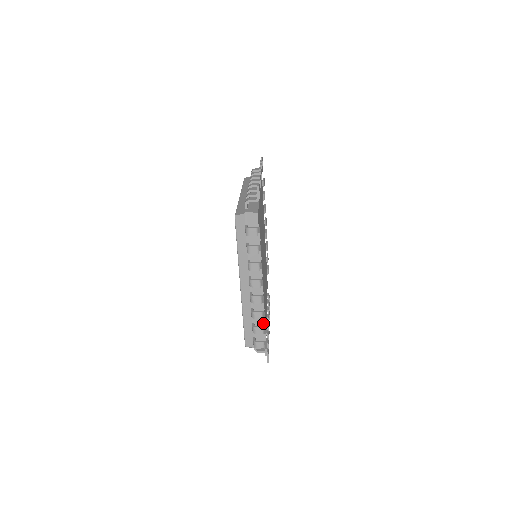
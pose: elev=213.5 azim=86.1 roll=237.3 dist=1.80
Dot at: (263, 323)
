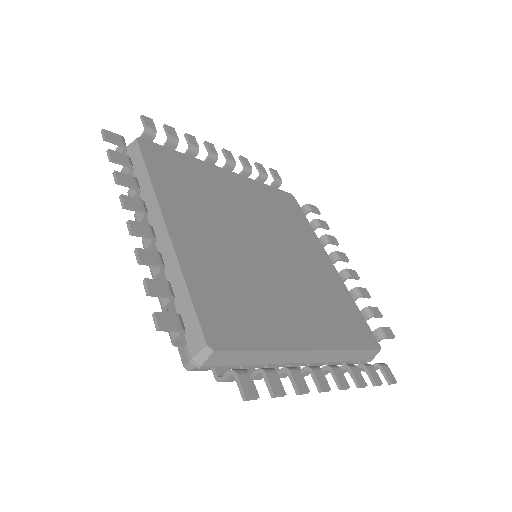
Dot at: occluded
